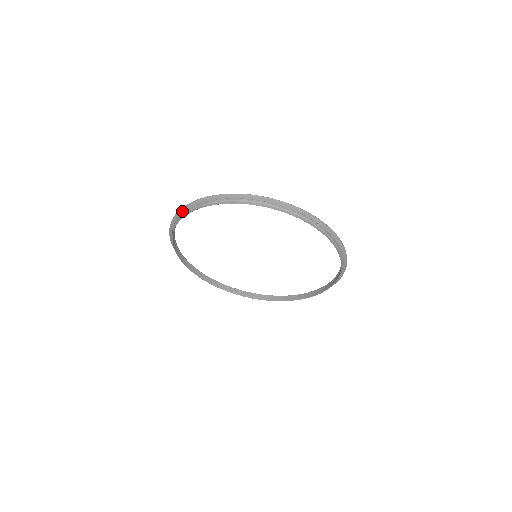
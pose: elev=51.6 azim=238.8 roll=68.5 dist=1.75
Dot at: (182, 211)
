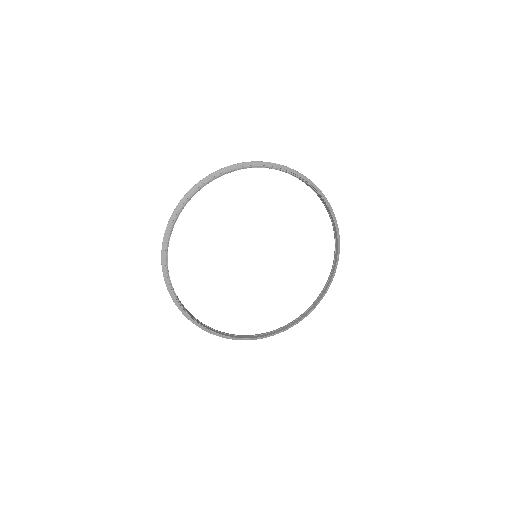
Dot at: (189, 194)
